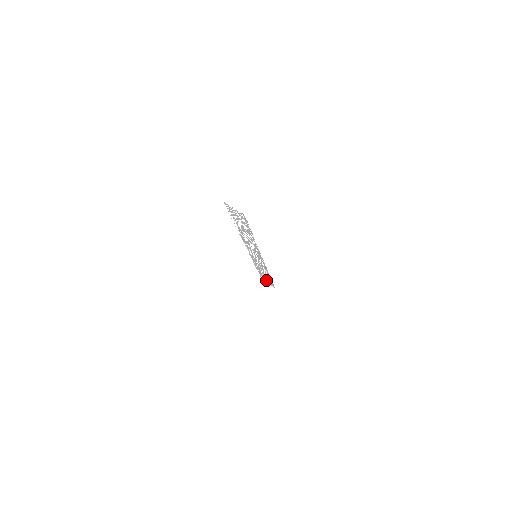
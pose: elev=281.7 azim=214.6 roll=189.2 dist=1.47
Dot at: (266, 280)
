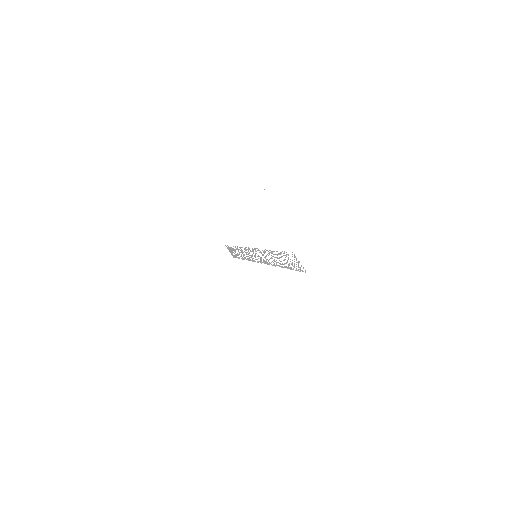
Dot at: (231, 251)
